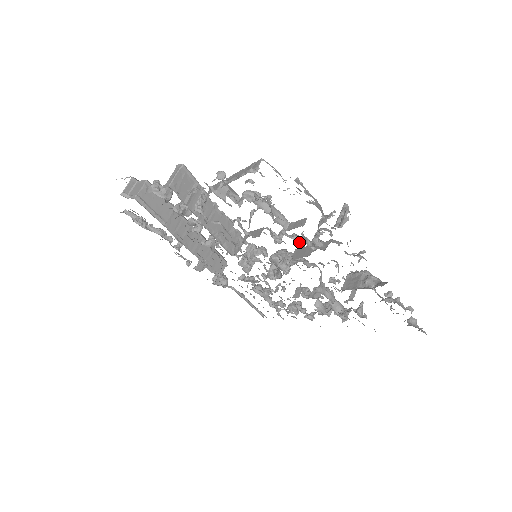
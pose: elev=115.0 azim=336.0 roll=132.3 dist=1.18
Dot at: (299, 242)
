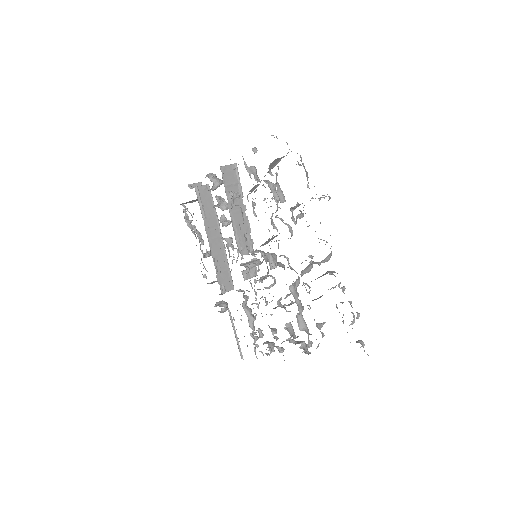
Dot at: (289, 228)
